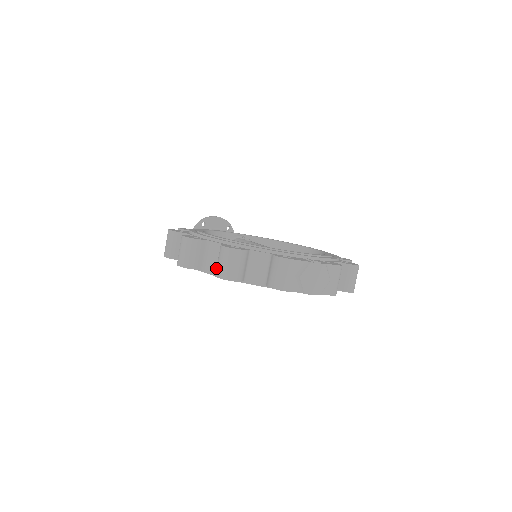
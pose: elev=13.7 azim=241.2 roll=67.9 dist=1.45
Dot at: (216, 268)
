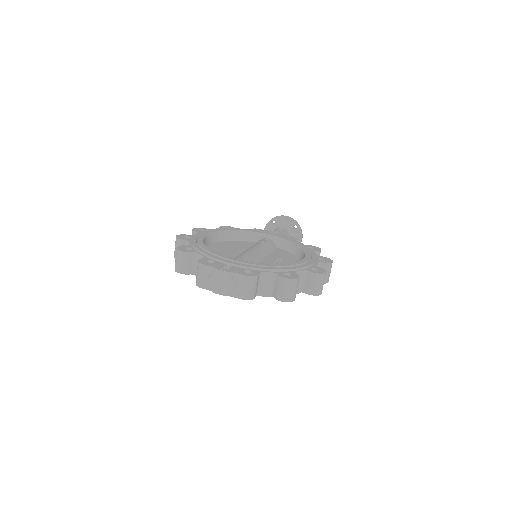
Dot at: occluded
